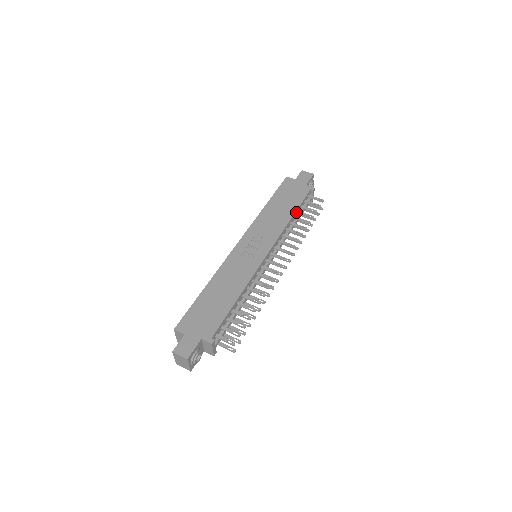
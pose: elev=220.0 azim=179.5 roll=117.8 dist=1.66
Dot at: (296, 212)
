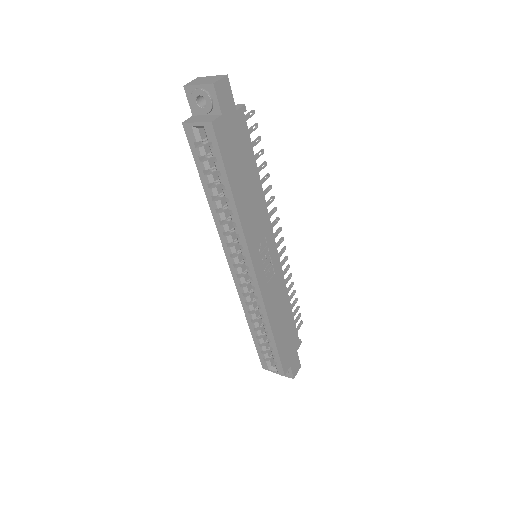
Dot at: (254, 168)
